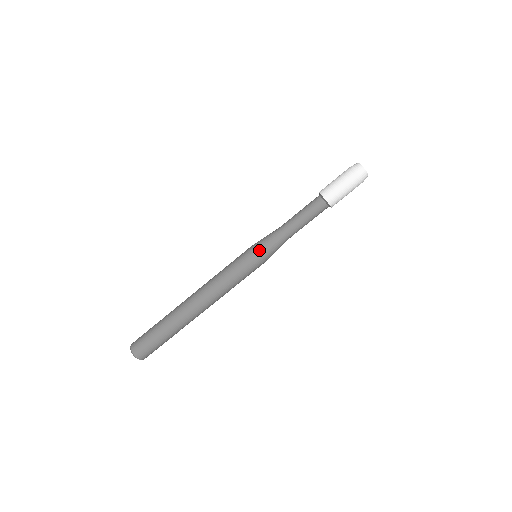
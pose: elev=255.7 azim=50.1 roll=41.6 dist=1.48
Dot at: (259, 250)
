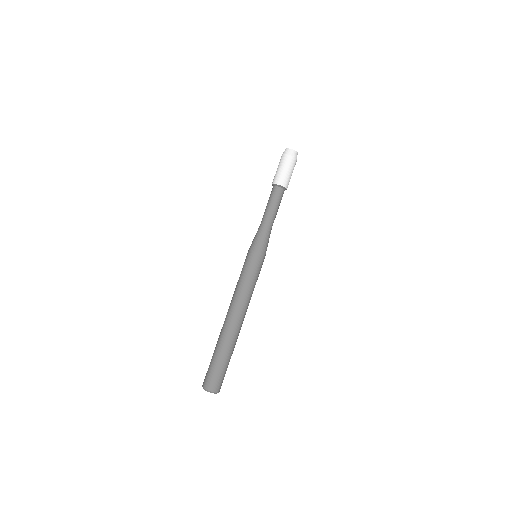
Dot at: (250, 247)
